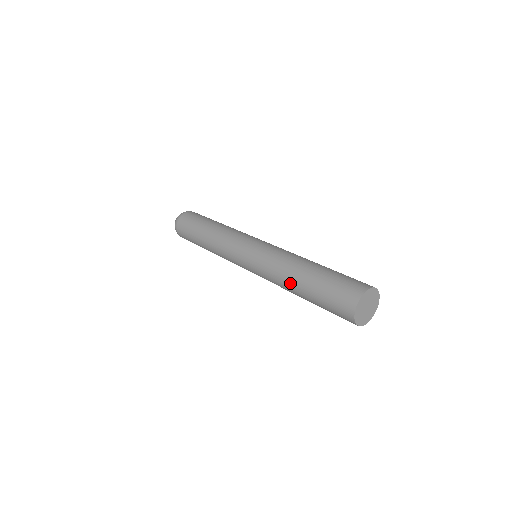
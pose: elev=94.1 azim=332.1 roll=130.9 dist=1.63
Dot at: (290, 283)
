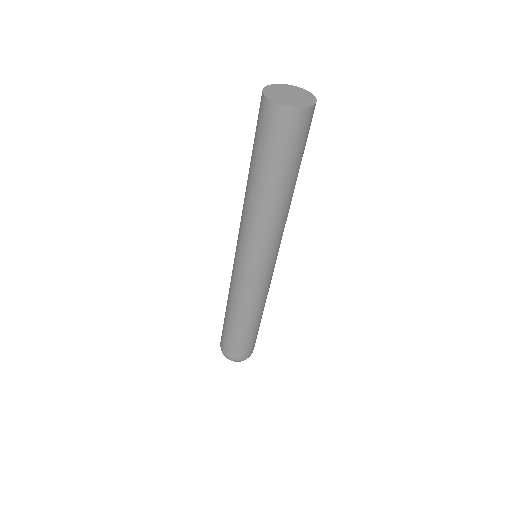
Dot at: (261, 202)
